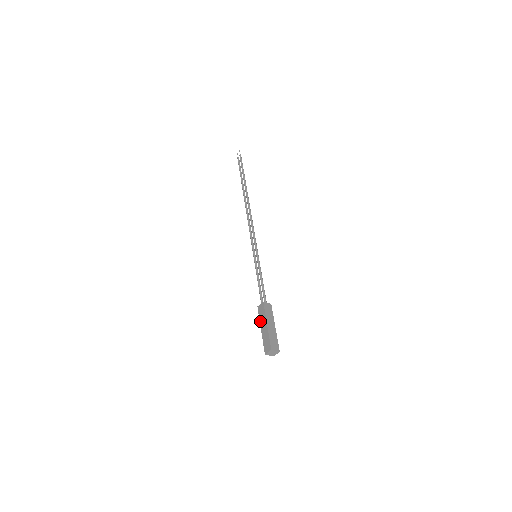
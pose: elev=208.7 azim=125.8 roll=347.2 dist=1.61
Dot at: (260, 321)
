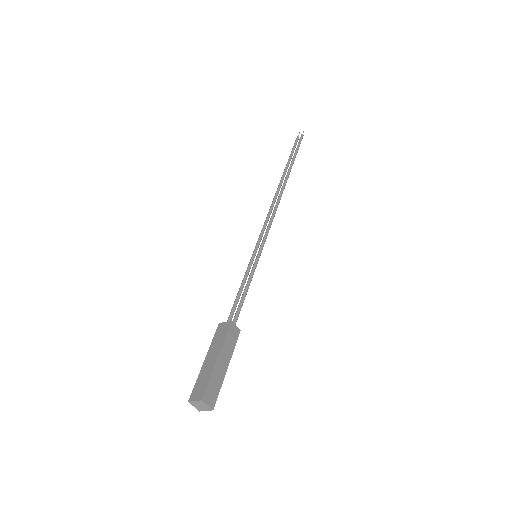
Dot at: (211, 346)
